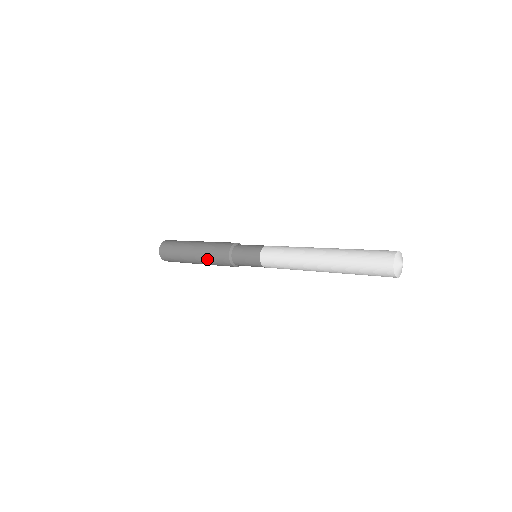
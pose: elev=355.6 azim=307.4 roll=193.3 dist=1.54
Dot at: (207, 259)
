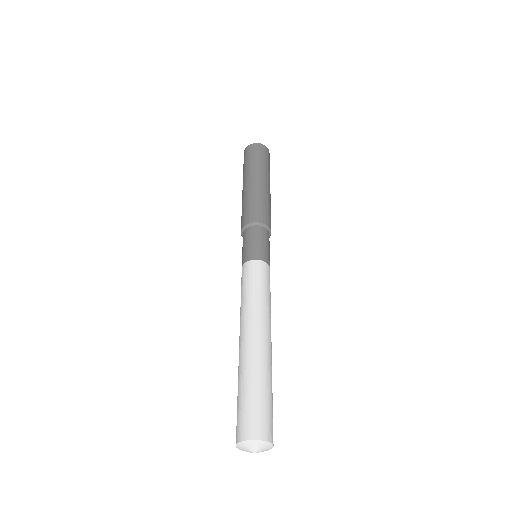
Dot at: (242, 205)
